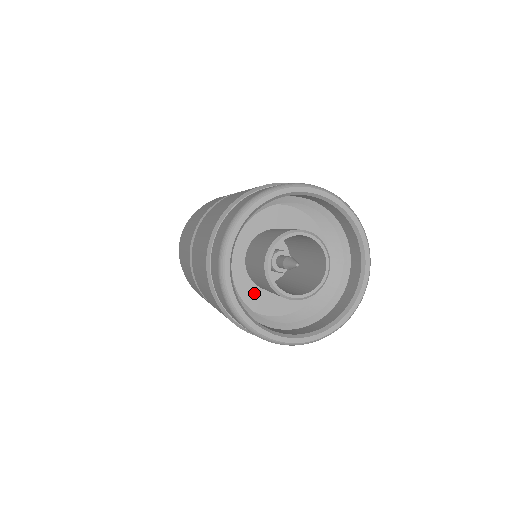
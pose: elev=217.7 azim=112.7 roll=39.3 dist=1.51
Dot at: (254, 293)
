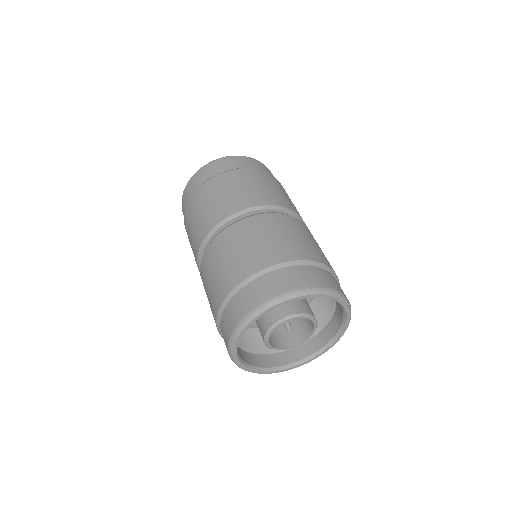
Dot at: occluded
